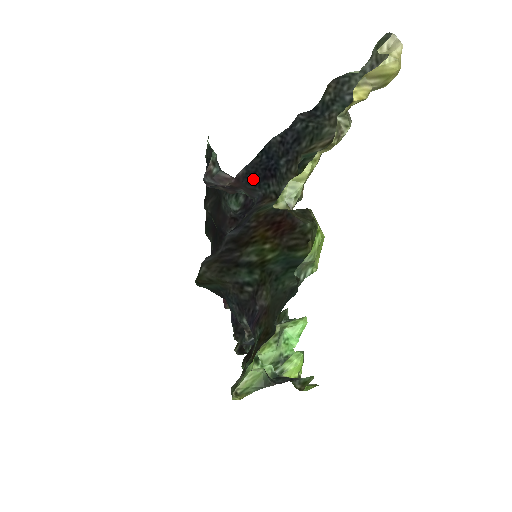
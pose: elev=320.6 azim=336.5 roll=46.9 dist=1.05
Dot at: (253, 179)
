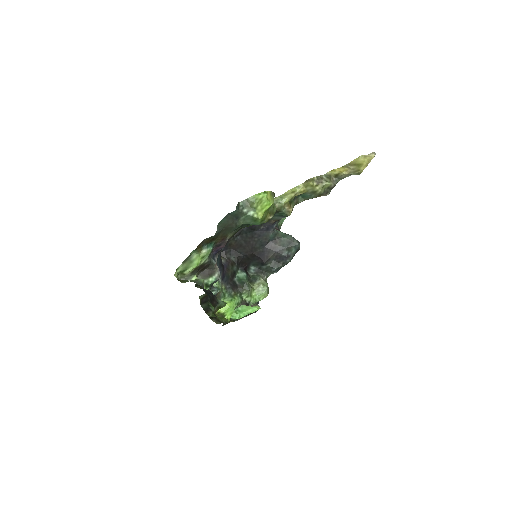
Dot at: occluded
